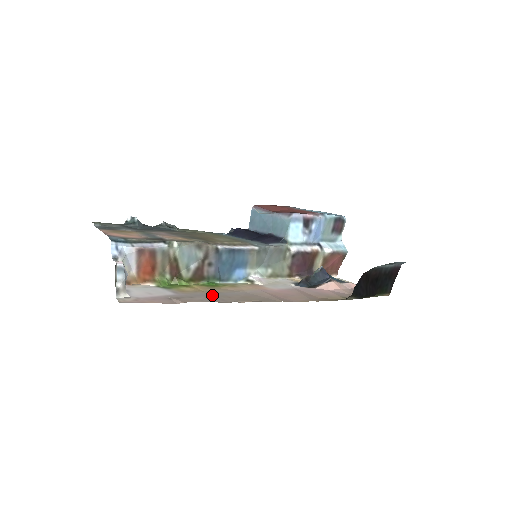
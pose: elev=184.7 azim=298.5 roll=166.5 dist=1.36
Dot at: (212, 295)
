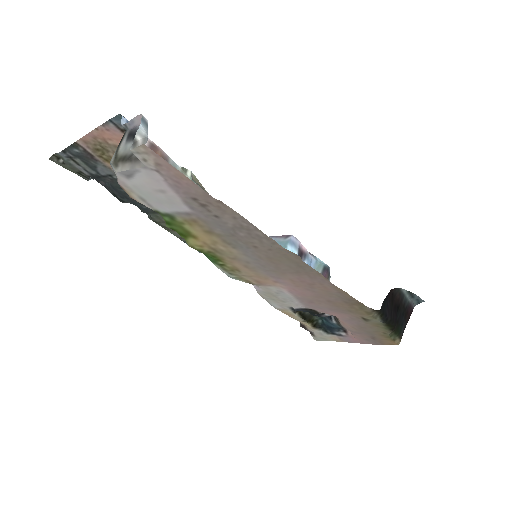
Dot at: (235, 236)
